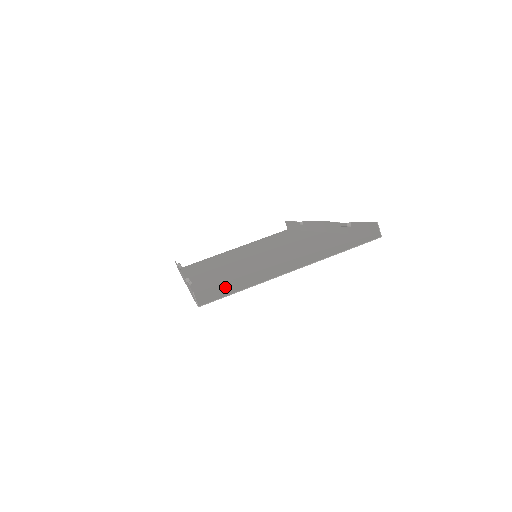
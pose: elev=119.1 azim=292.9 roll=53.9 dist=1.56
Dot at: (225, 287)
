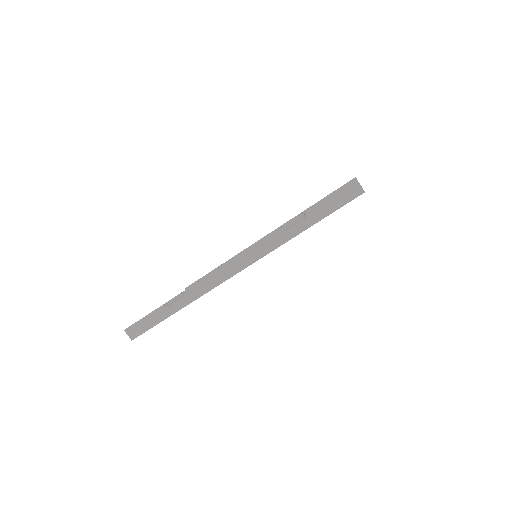
Dot at: occluded
